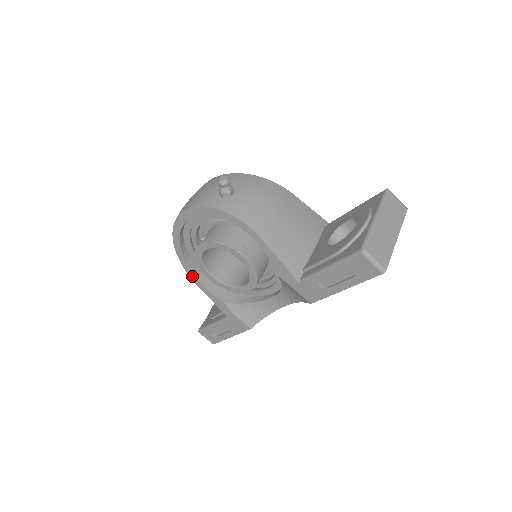
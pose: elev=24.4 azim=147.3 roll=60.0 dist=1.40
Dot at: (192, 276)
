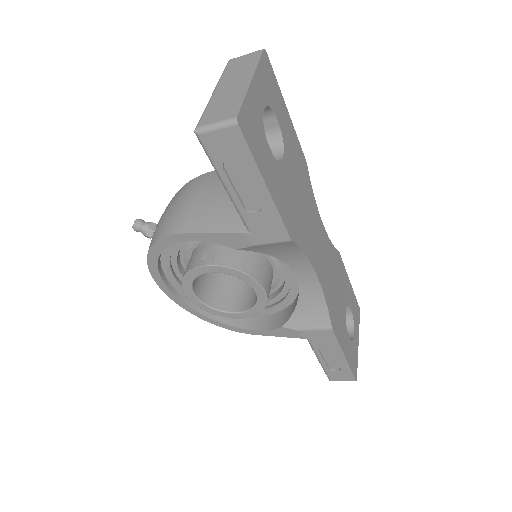
Dot at: (241, 331)
